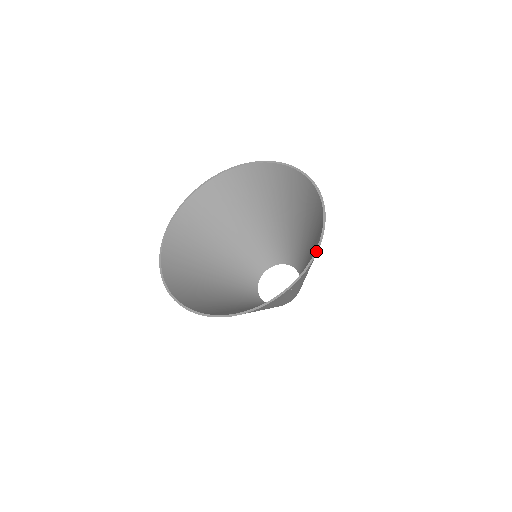
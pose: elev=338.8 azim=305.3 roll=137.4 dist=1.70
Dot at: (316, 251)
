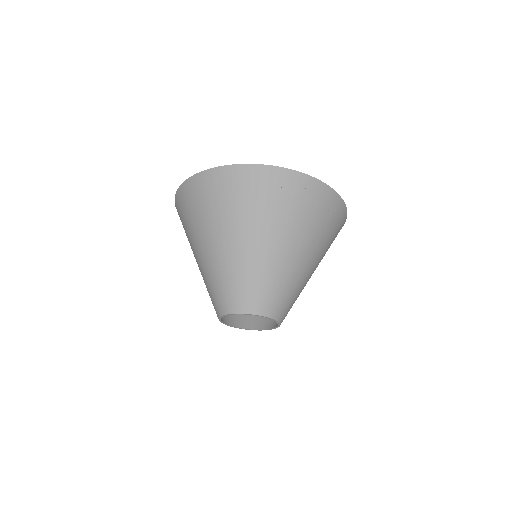
Dot at: (321, 181)
